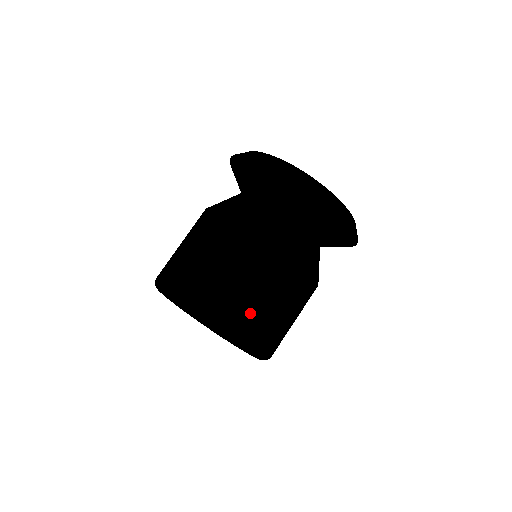
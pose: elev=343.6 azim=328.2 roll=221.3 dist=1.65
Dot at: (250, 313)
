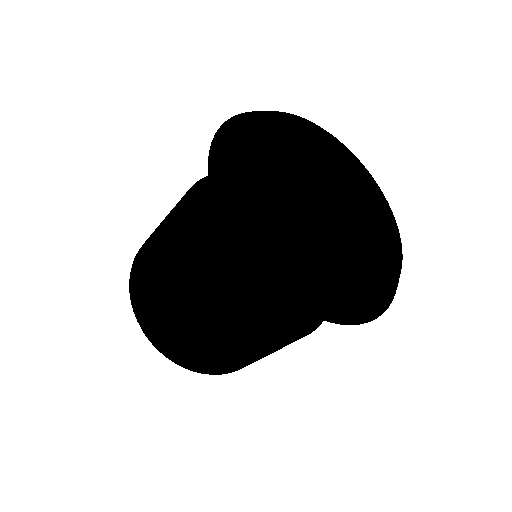
Dot at: (213, 364)
